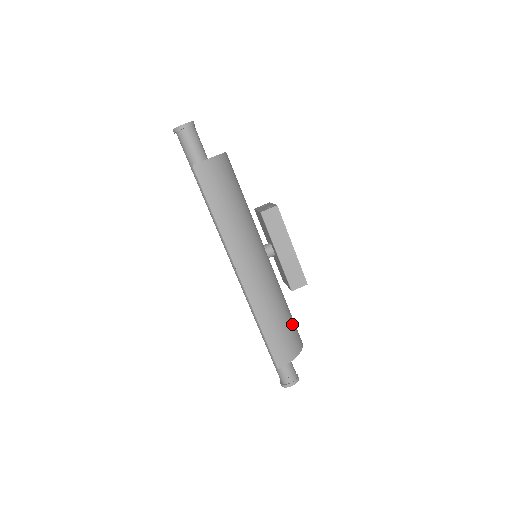
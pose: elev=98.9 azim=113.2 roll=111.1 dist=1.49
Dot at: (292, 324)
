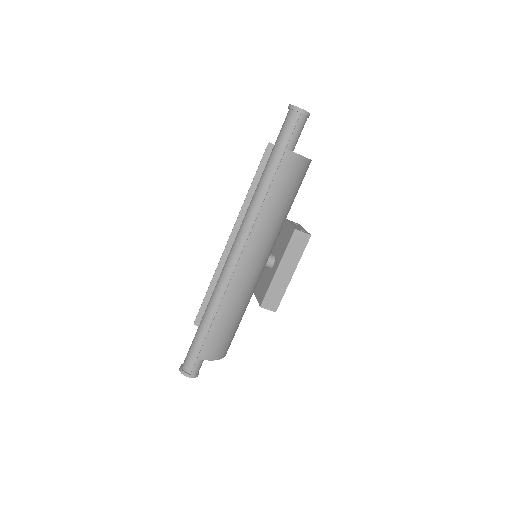
Dot at: occluded
